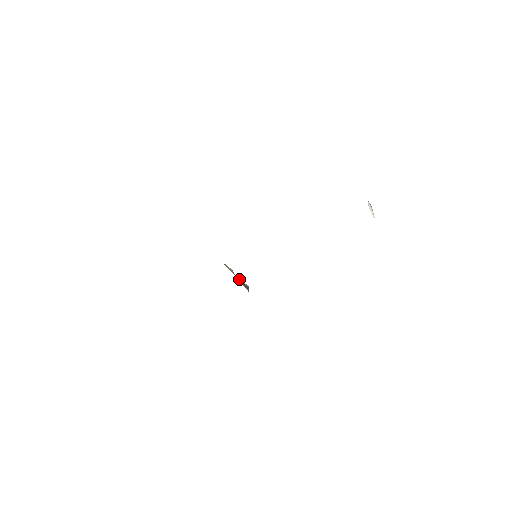
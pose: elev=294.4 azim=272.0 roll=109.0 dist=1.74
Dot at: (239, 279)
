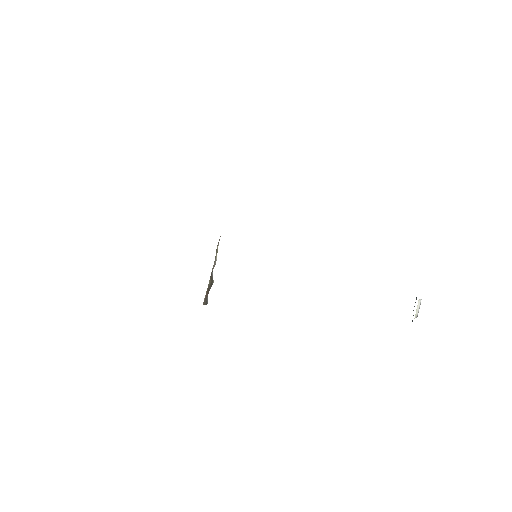
Dot at: (211, 279)
